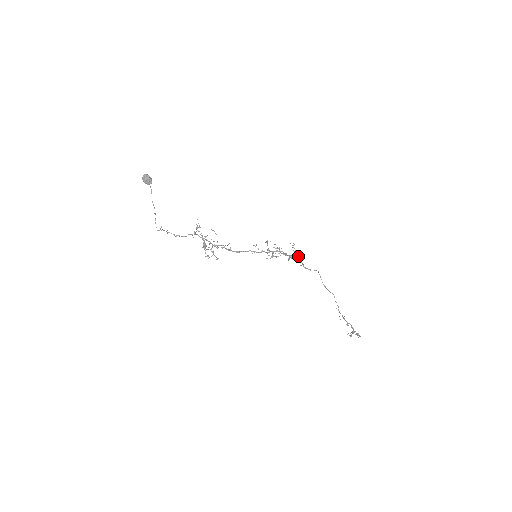
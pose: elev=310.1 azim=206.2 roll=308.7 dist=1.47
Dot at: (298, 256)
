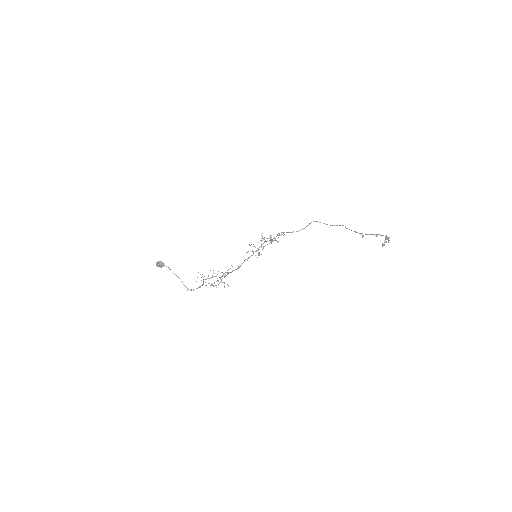
Dot at: (271, 242)
